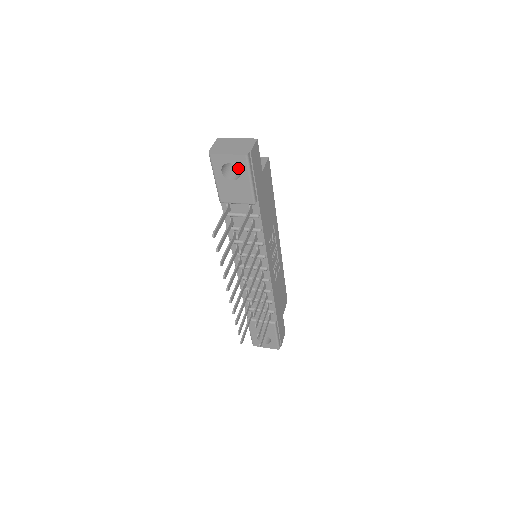
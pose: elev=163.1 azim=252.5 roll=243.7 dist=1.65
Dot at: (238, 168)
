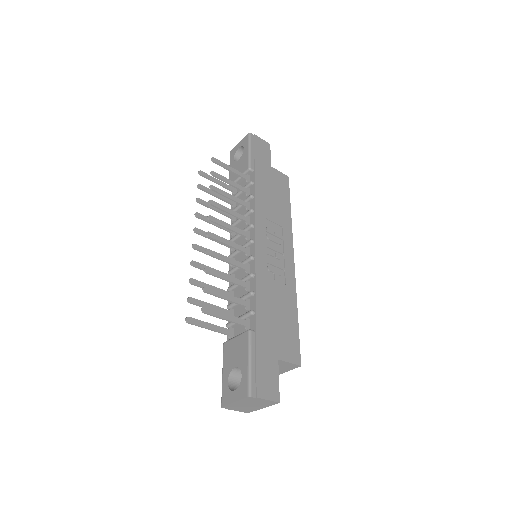
Dot at: occluded
